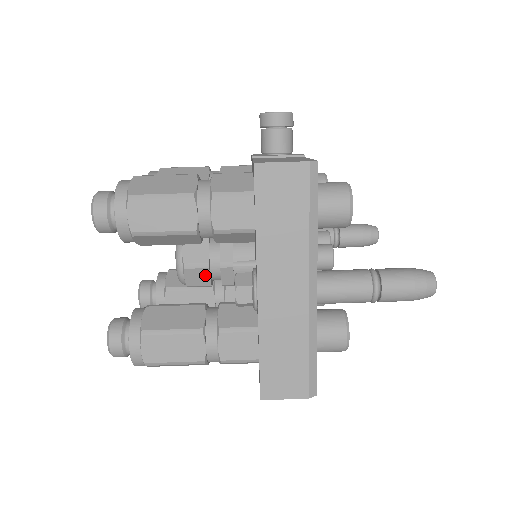
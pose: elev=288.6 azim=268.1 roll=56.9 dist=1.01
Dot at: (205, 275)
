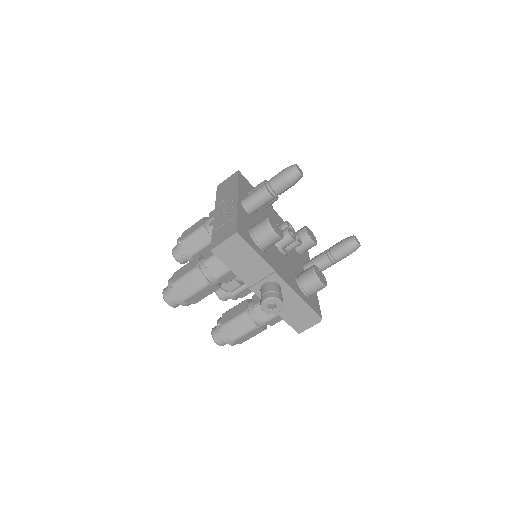
Dot at: occluded
